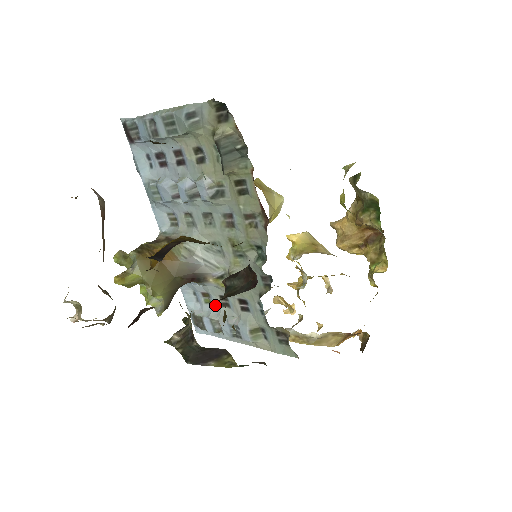
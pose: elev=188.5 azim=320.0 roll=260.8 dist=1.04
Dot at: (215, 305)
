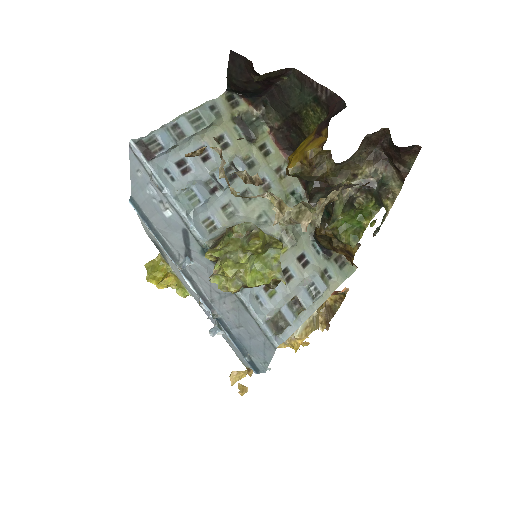
Dot at: (281, 288)
